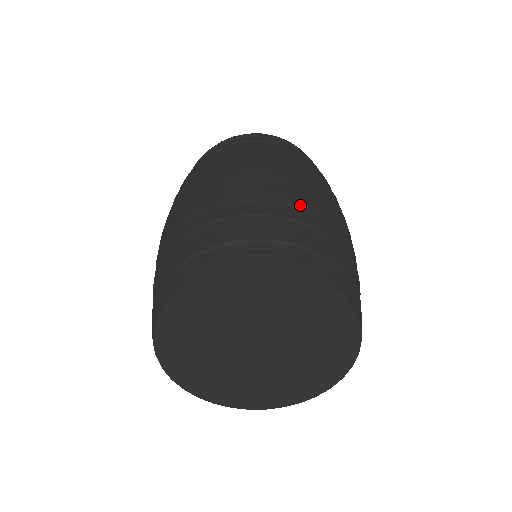
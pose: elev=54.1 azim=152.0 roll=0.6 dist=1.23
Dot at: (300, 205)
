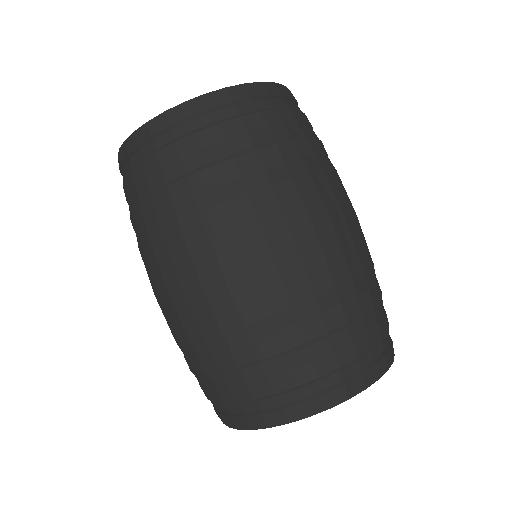
Dot at: (346, 289)
